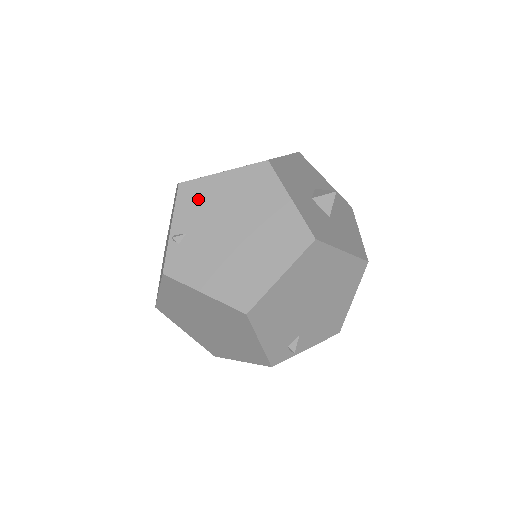
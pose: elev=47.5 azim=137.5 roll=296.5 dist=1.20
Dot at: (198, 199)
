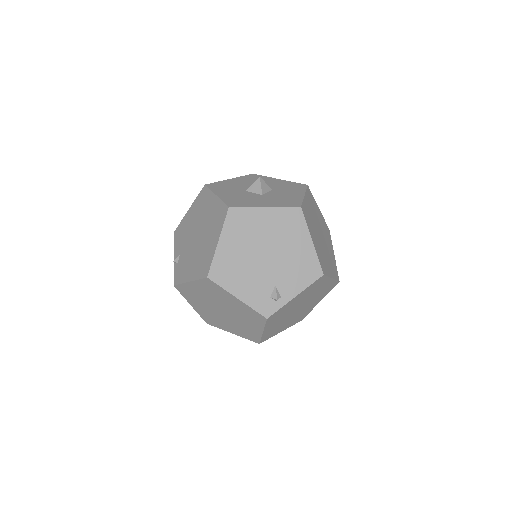
Dot at: (182, 232)
